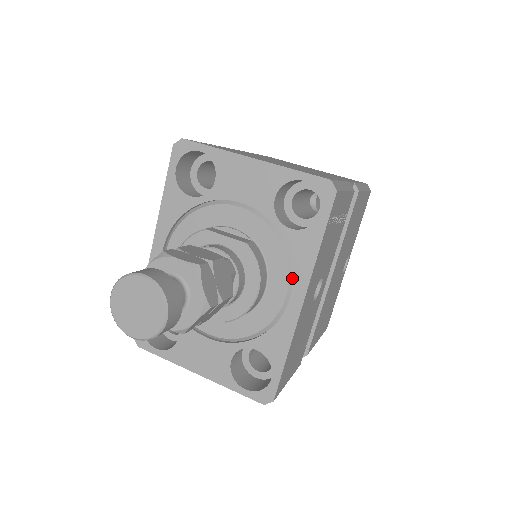
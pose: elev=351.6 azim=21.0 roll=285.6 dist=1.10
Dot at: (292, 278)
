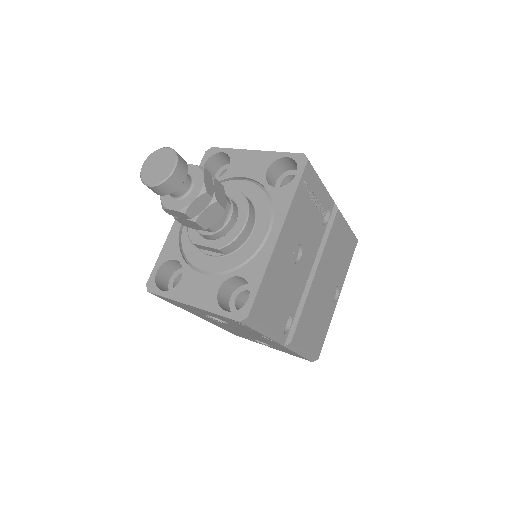
Dot at: (273, 220)
